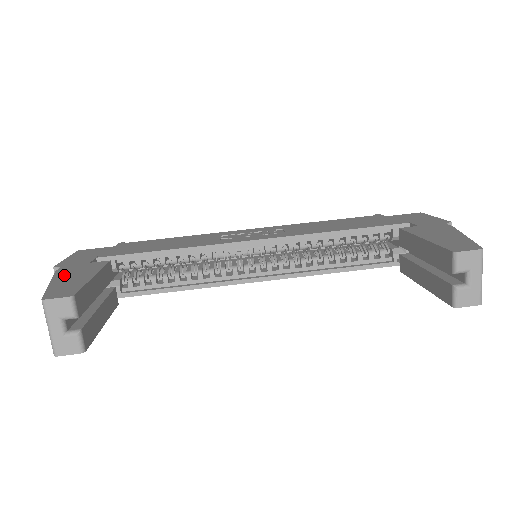
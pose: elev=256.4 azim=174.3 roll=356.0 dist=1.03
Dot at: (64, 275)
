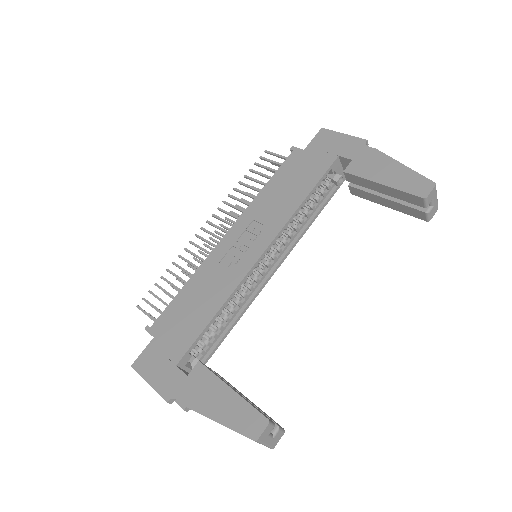
Dot at: (205, 406)
